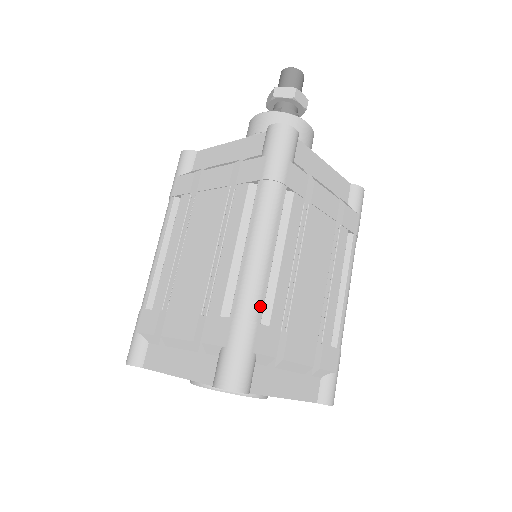
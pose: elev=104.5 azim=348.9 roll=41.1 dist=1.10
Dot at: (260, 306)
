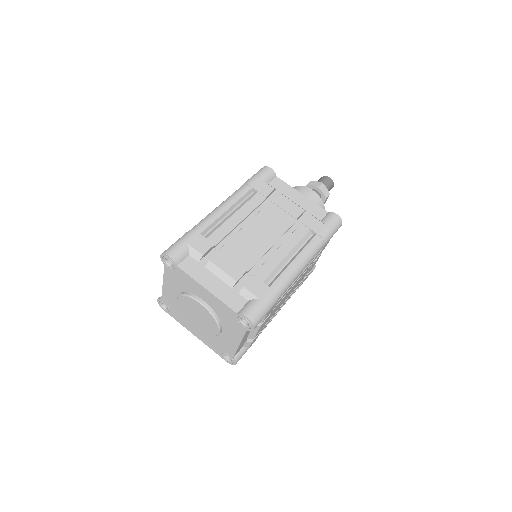
Dot at: occluded
